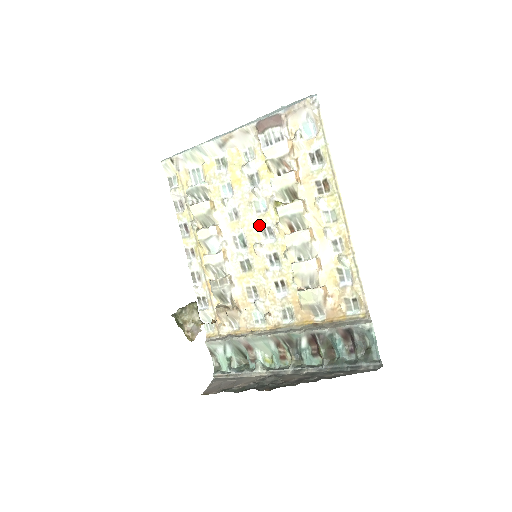
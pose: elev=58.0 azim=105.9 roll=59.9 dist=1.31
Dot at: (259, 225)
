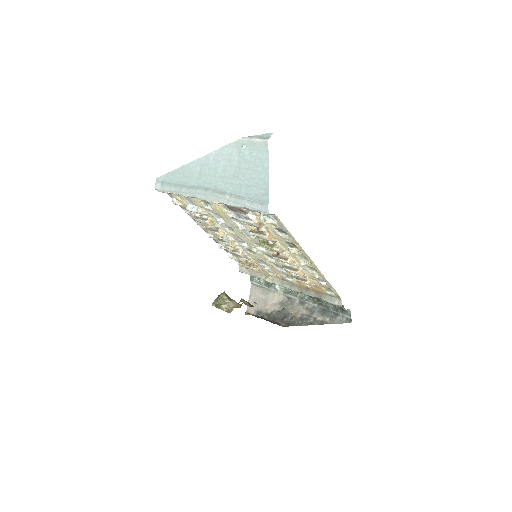
Dot at: (252, 241)
